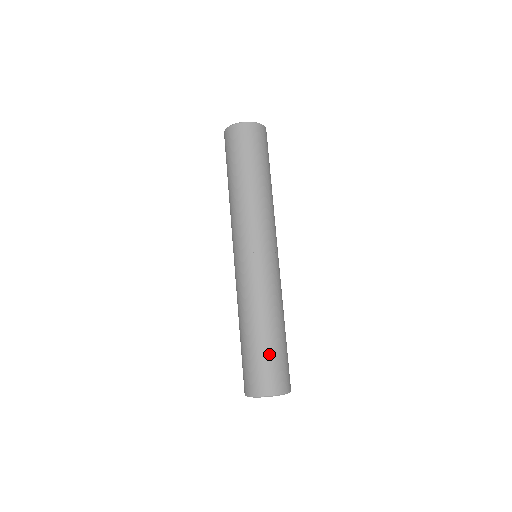
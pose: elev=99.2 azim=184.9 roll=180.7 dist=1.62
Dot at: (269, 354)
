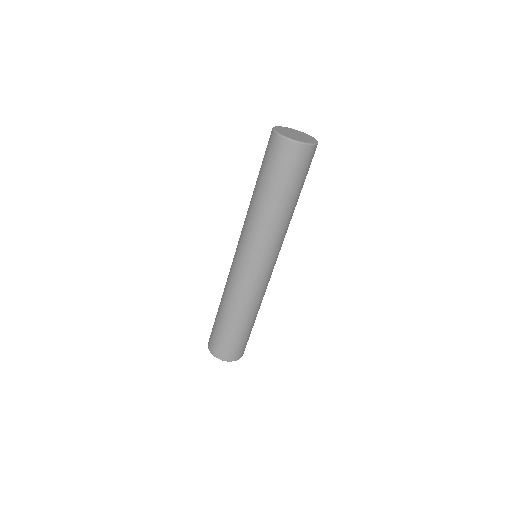
Dot at: (248, 335)
